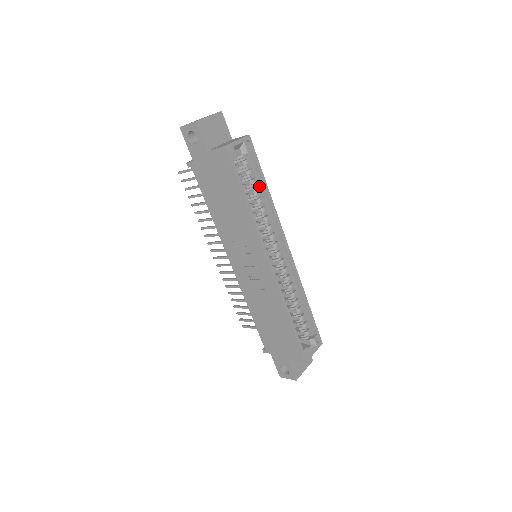
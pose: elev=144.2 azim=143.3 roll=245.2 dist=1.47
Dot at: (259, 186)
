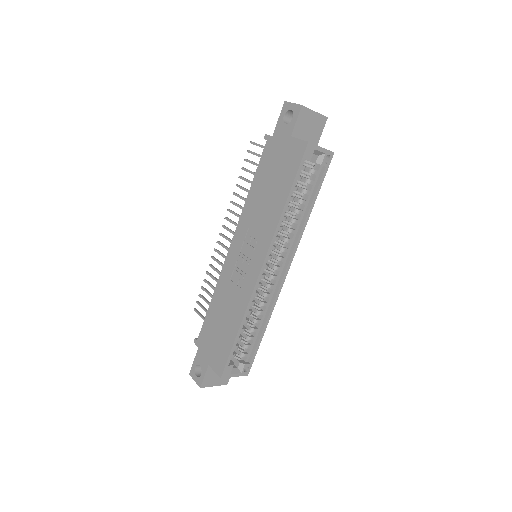
Dot at: (307, 200)
